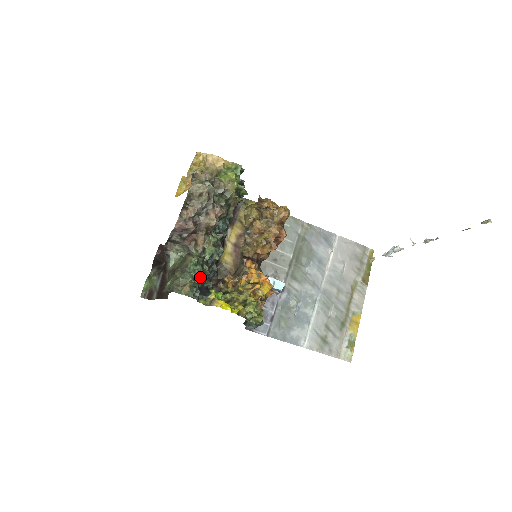
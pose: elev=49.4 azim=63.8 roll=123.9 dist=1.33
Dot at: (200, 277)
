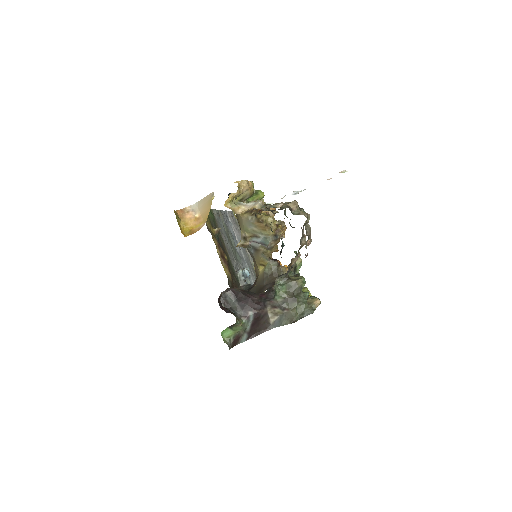
Dot at: (302, 291)
